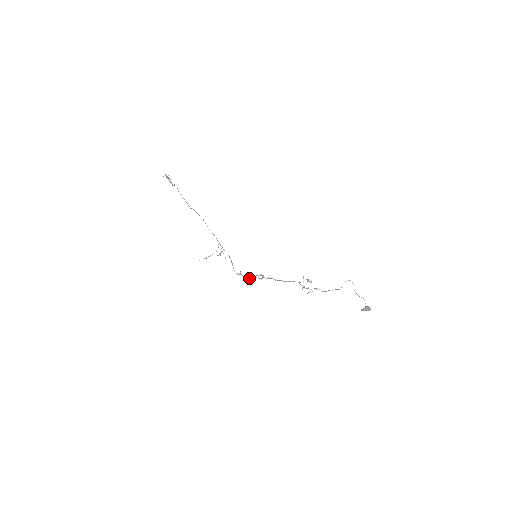
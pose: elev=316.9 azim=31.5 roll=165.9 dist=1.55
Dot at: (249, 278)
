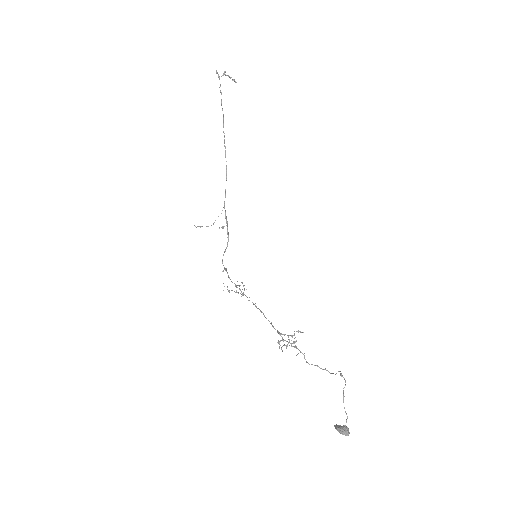
Dot at: occluded
